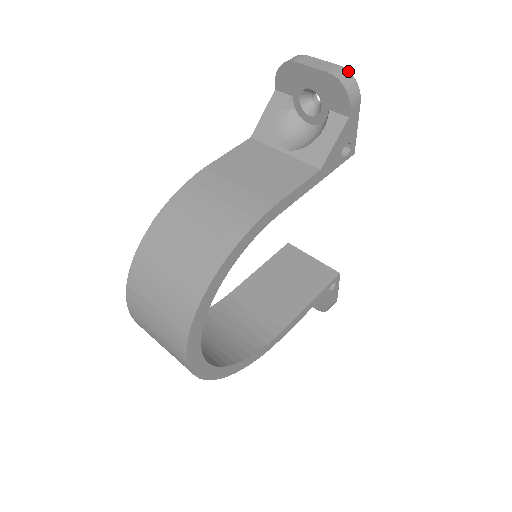
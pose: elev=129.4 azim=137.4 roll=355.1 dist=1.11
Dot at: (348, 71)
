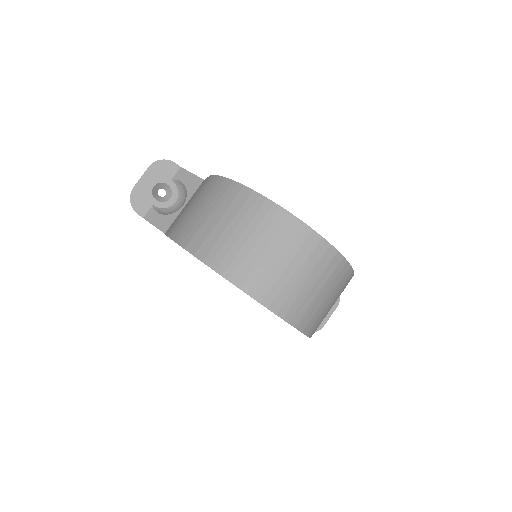
Dot at: occluded
